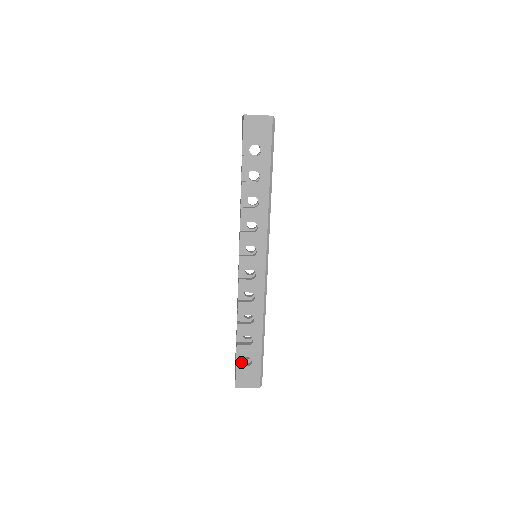
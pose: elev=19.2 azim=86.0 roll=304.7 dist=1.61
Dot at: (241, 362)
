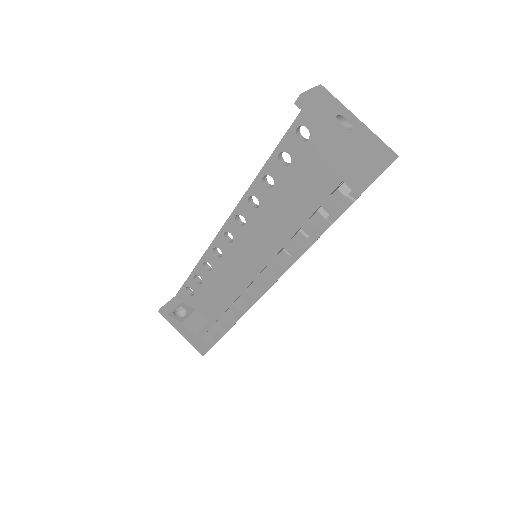
Dot at: (205, 334)
